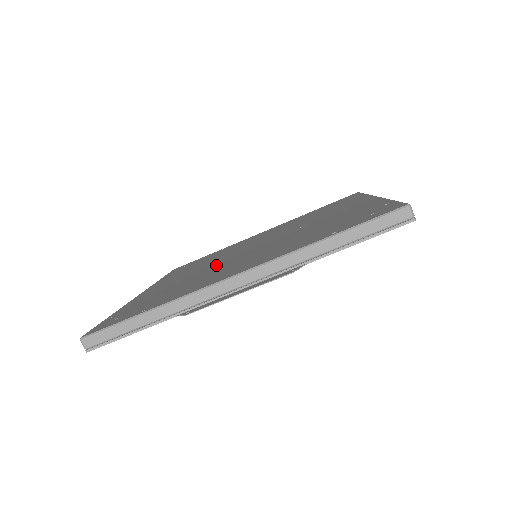
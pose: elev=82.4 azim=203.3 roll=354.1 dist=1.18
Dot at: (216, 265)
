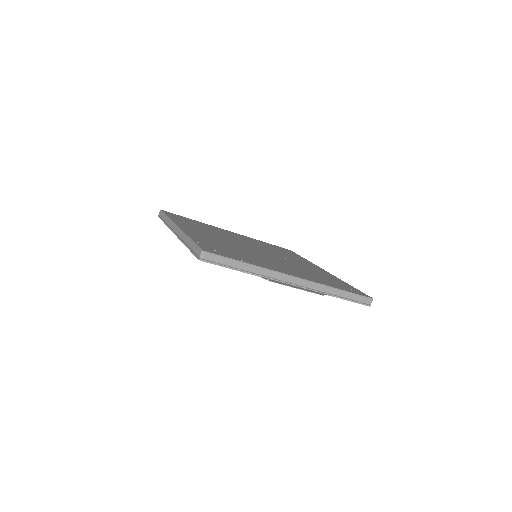
Dot at: (244, 248)
